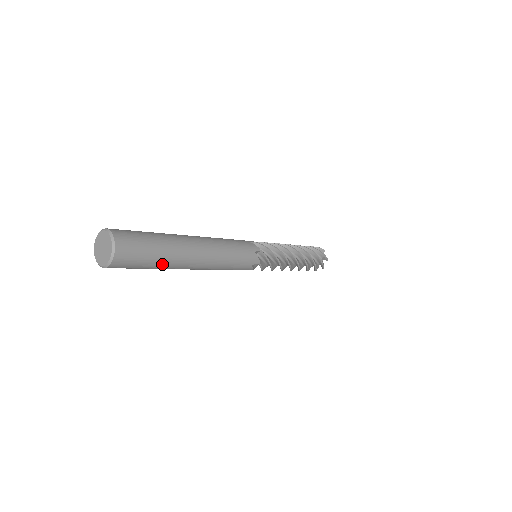
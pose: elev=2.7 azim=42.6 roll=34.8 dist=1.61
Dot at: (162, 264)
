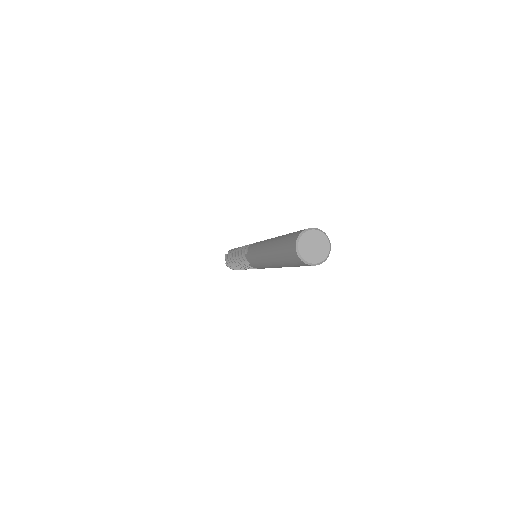
Dot at: occluded
